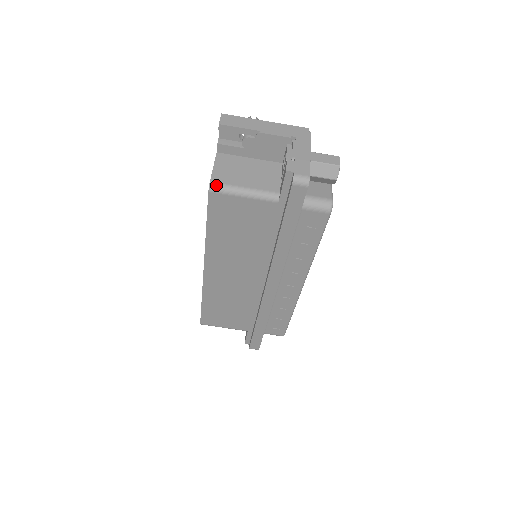
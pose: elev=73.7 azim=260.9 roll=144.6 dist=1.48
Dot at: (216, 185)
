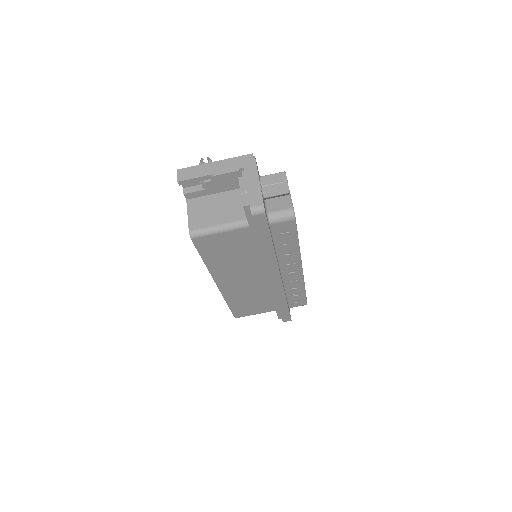
Dot at: (195, 232)
